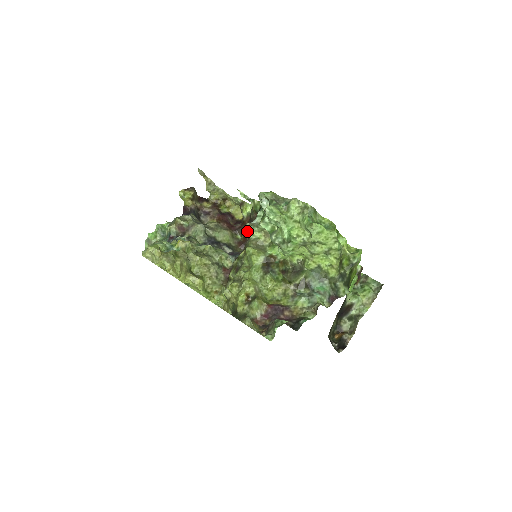
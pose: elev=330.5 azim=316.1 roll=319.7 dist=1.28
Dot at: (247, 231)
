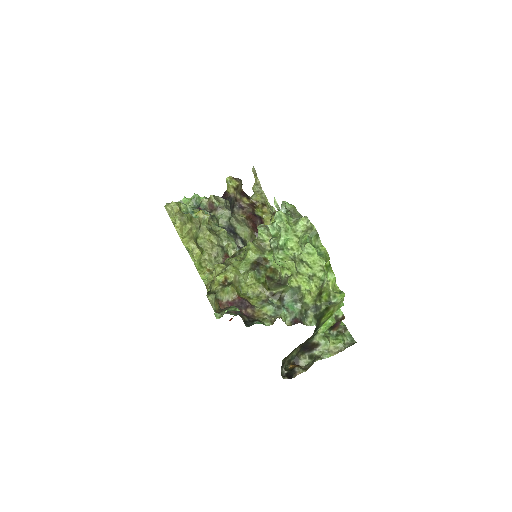
Dot at: (258, 230)
